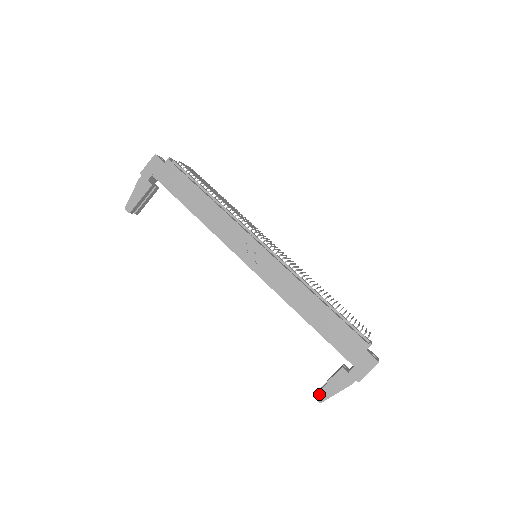
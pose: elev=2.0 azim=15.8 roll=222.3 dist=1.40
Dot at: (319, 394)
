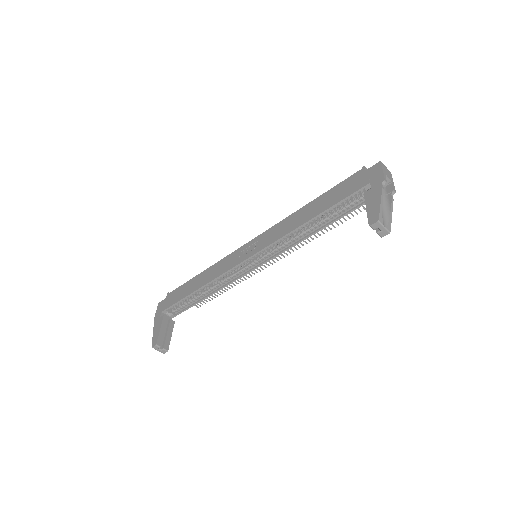
Dot at: (370, 220)
